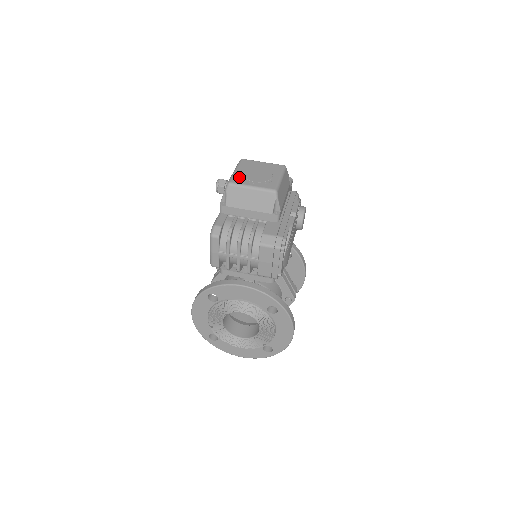
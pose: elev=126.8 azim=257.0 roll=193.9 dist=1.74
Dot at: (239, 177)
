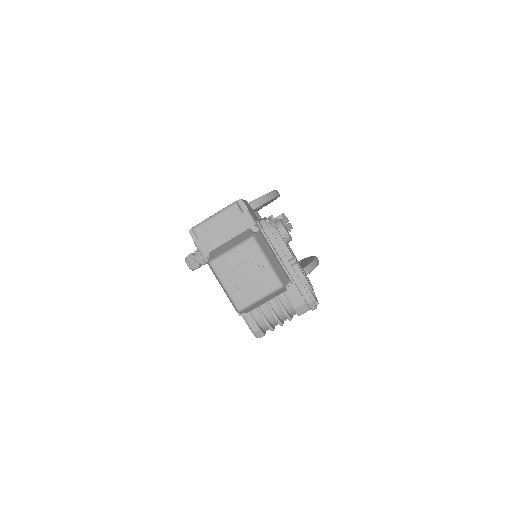
Dot at: (238, 296)
